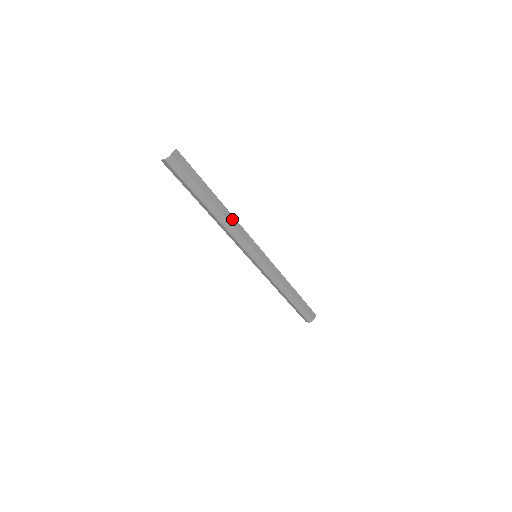
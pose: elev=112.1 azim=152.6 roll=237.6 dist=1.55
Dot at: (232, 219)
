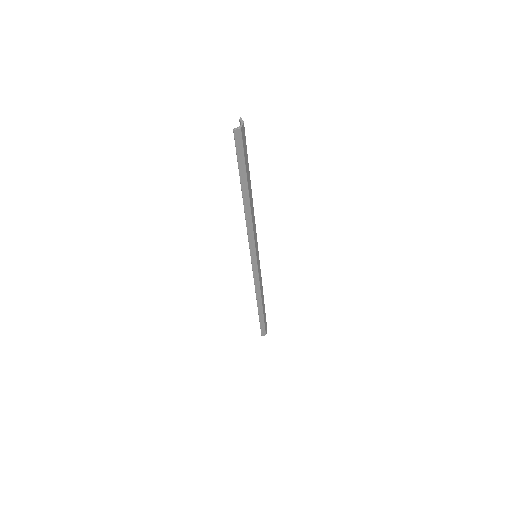
Dot at: occluded
